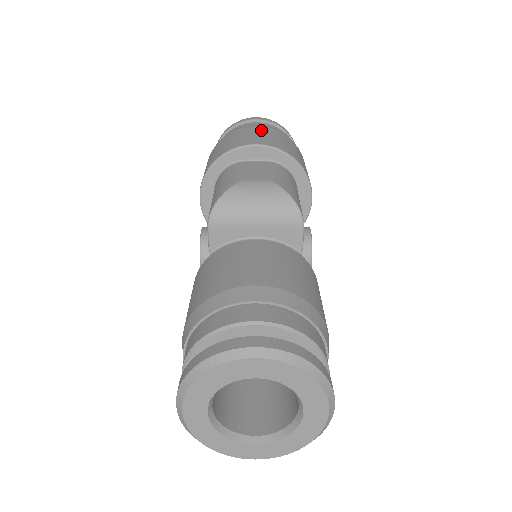
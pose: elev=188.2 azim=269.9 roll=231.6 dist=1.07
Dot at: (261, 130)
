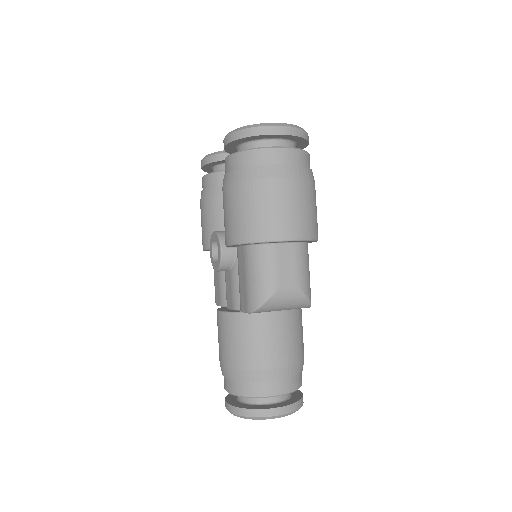
Dot at: (293, 194)
